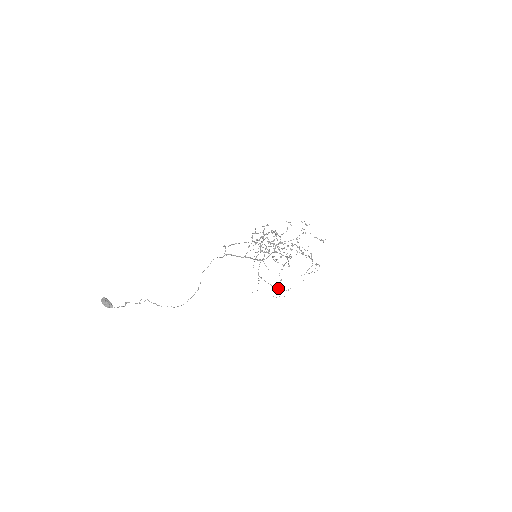
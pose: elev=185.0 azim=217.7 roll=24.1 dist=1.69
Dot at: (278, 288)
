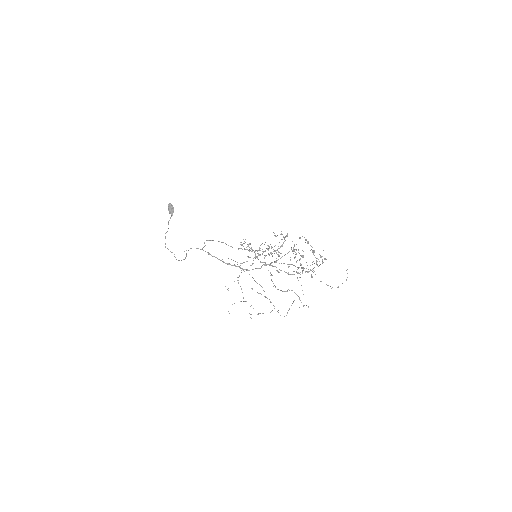
Dot at: occluded
